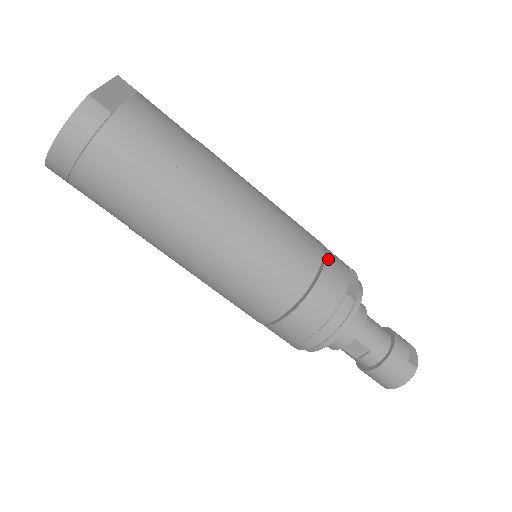
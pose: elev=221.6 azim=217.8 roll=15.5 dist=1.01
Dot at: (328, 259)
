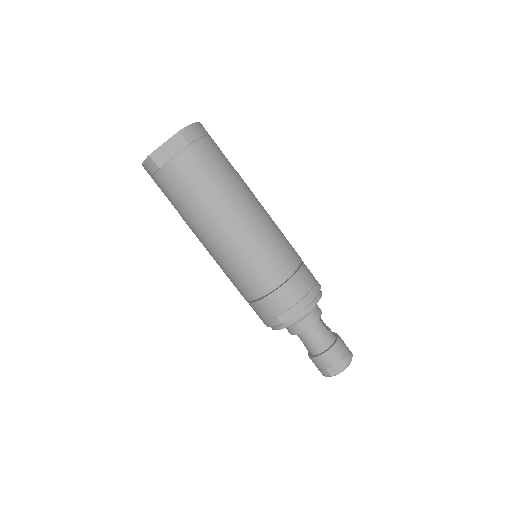
Dot at: (276, 292)
